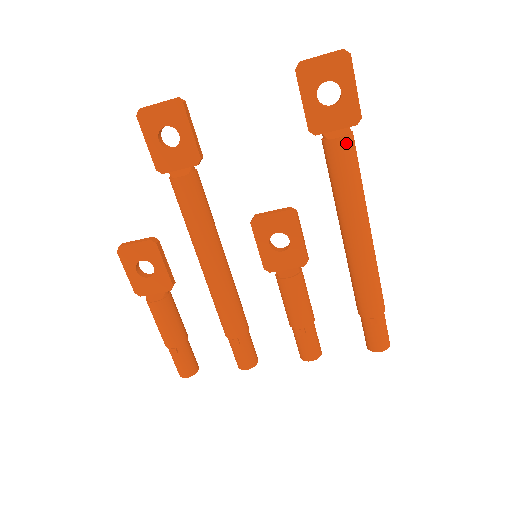
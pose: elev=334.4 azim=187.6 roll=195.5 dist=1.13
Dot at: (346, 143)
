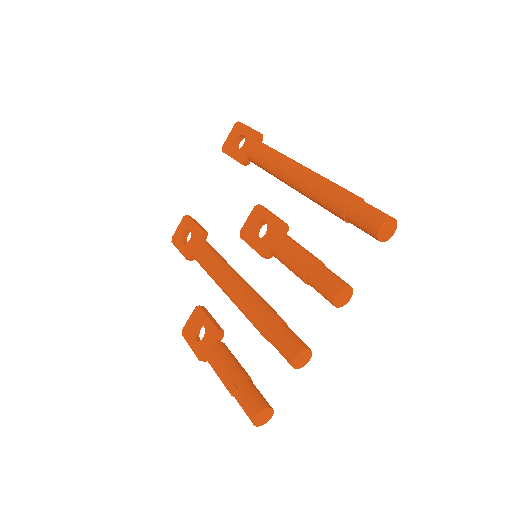
Dot at: (254, 145)
